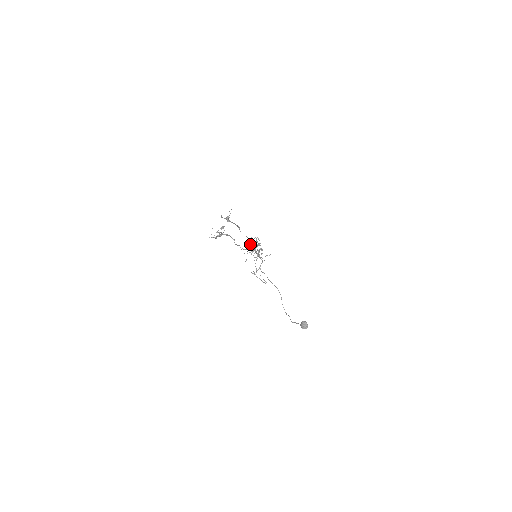
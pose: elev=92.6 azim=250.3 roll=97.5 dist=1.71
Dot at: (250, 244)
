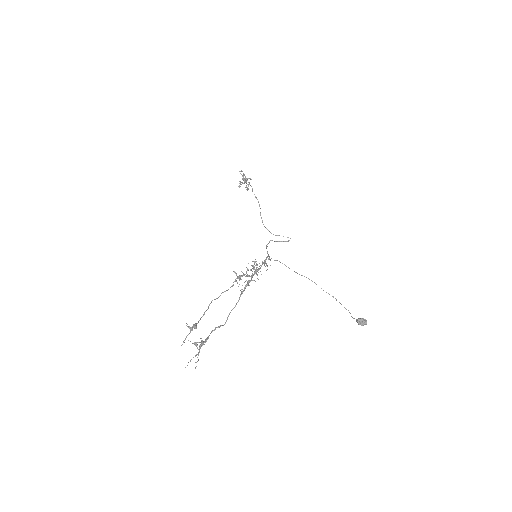
Dot at: (239, 280)
